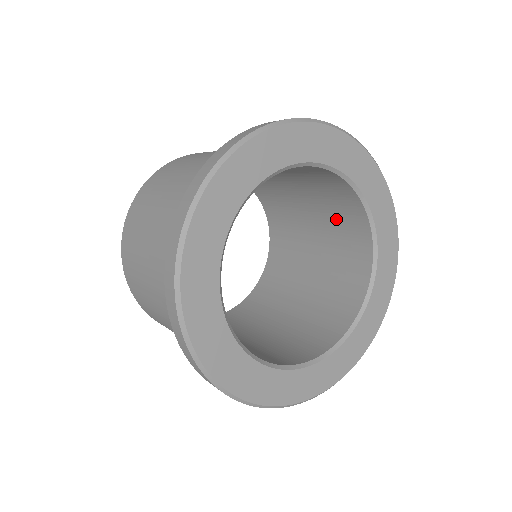
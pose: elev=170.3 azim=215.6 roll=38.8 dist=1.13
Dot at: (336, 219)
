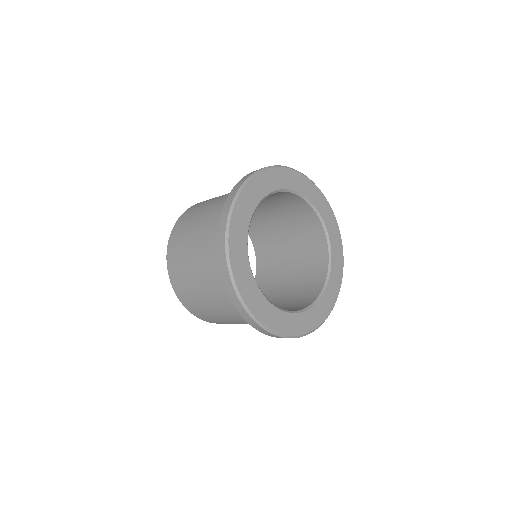
Dot at: (290, 211)
